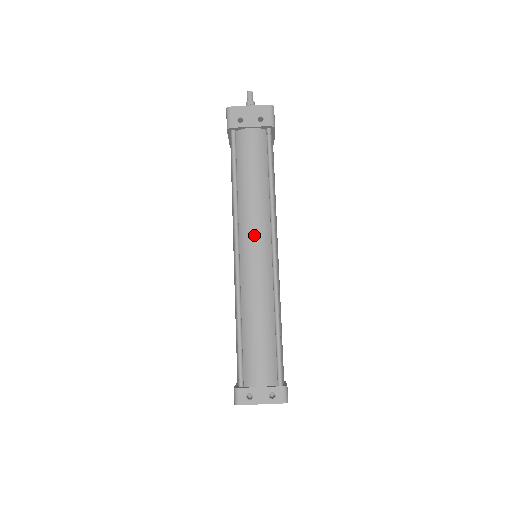
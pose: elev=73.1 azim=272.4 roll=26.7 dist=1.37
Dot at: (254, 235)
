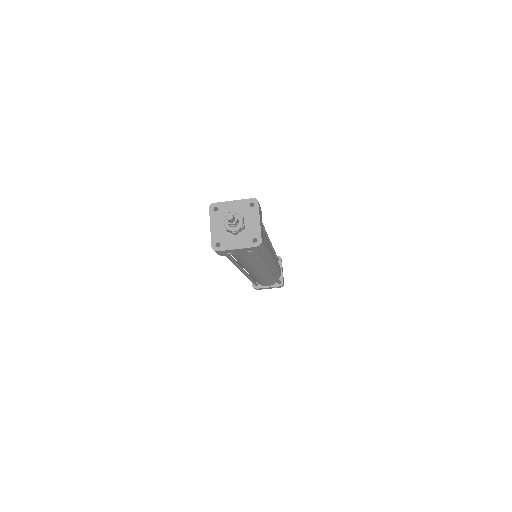
Dot at: (255, 271)
